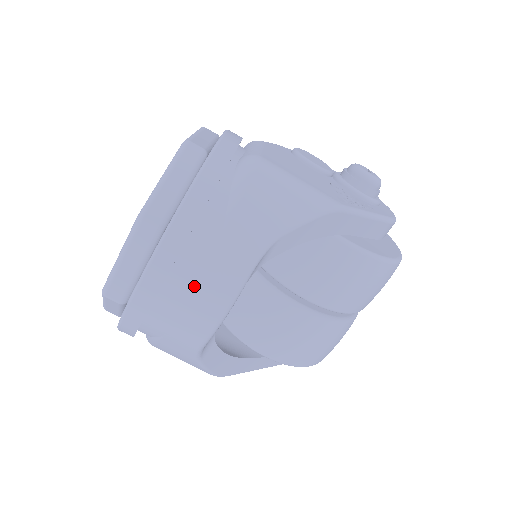
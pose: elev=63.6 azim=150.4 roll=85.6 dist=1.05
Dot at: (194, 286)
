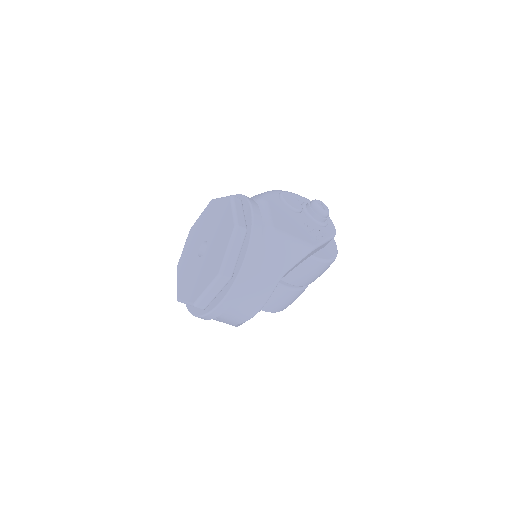
Dot at: (246, 302)
